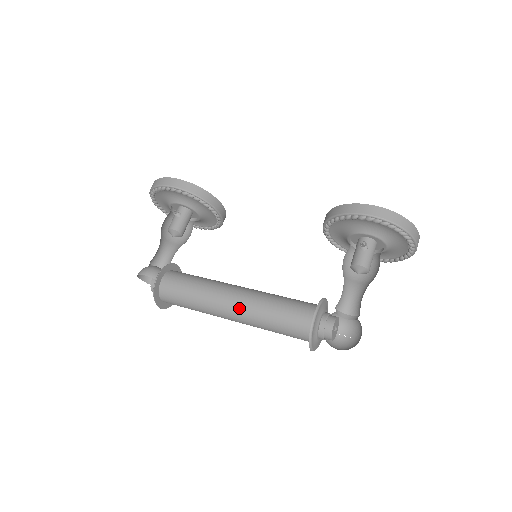
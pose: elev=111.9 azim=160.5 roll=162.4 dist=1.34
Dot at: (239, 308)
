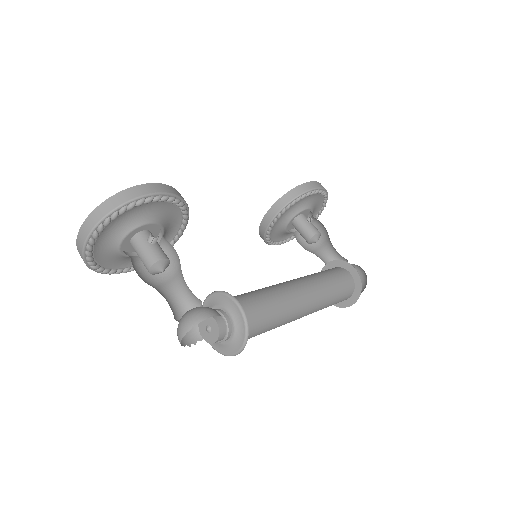
Dot at: (313, 294)
